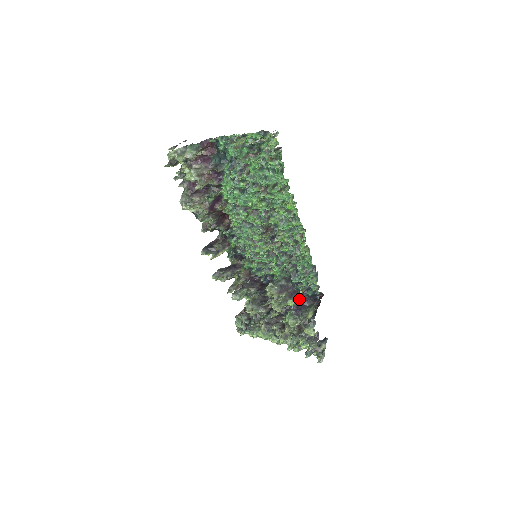
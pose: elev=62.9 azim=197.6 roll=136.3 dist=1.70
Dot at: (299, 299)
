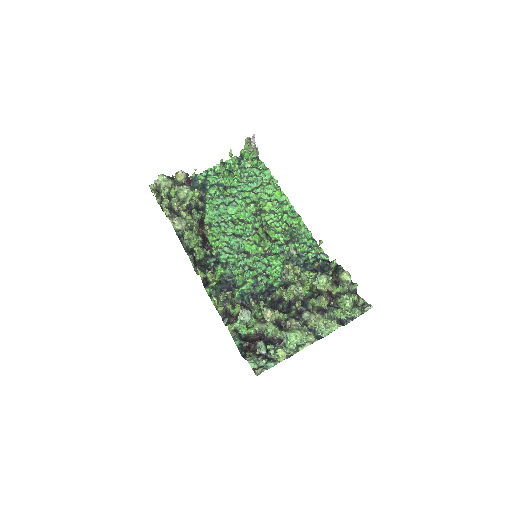
Dot at: occluded
